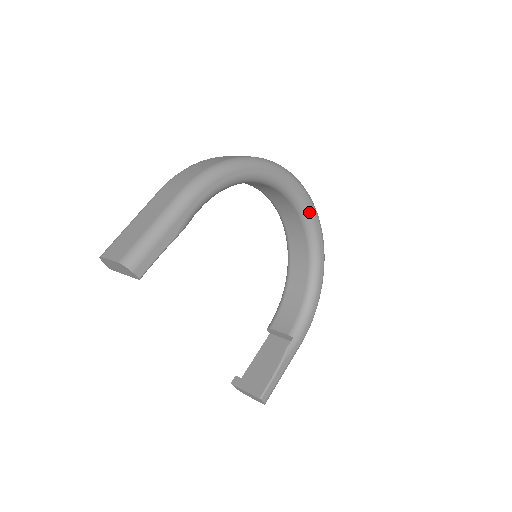
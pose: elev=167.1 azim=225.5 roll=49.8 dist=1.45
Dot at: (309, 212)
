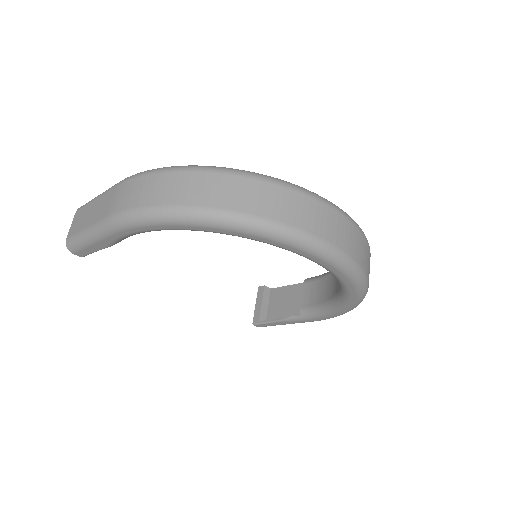
Dot at: (325, 267)
